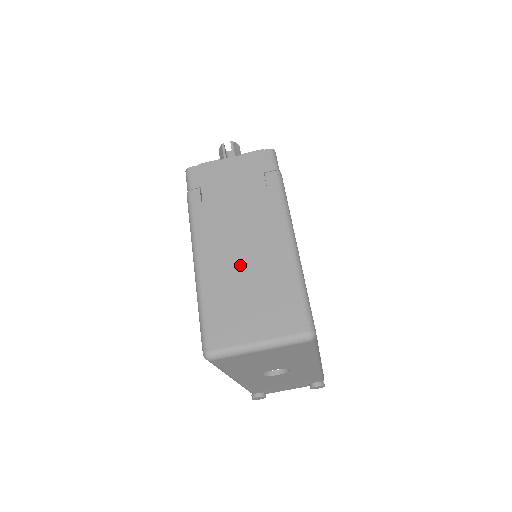
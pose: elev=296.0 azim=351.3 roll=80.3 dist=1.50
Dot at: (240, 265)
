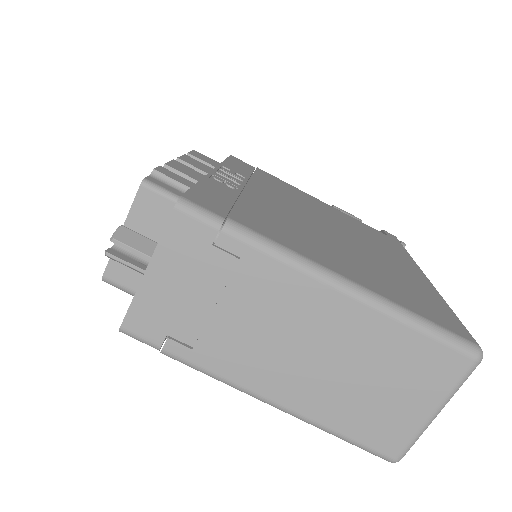
Dot at: (326, 368)
